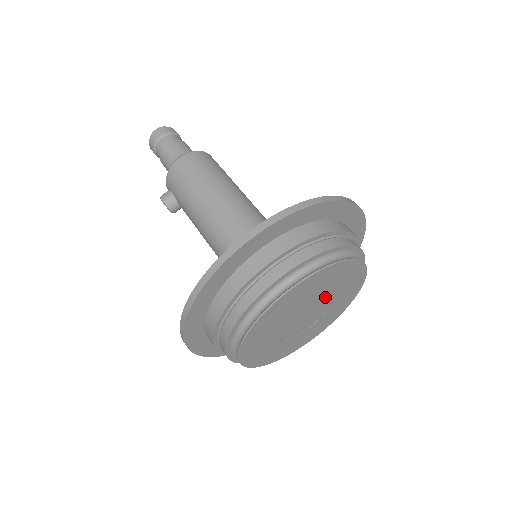
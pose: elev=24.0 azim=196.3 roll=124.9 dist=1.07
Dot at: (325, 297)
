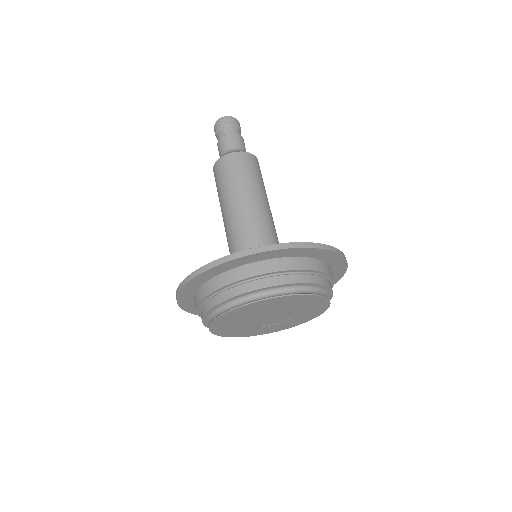
Dot at: (271, 311)
